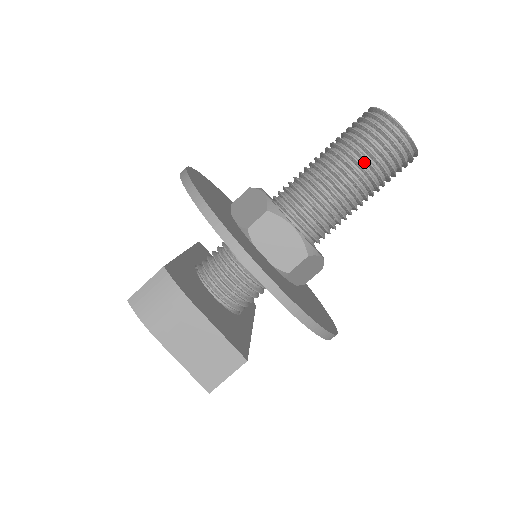
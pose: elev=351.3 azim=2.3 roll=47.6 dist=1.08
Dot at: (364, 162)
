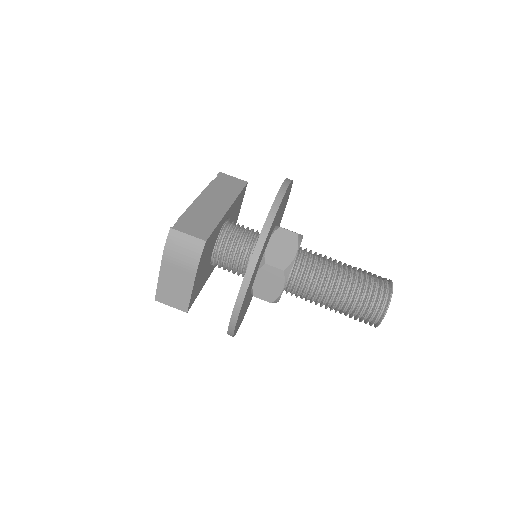
Dot at: (350, 305)
